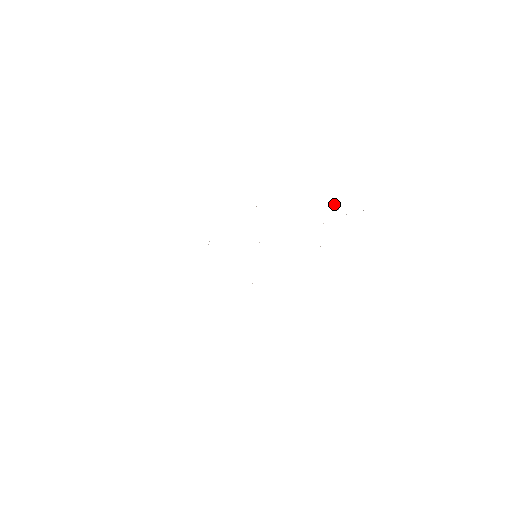
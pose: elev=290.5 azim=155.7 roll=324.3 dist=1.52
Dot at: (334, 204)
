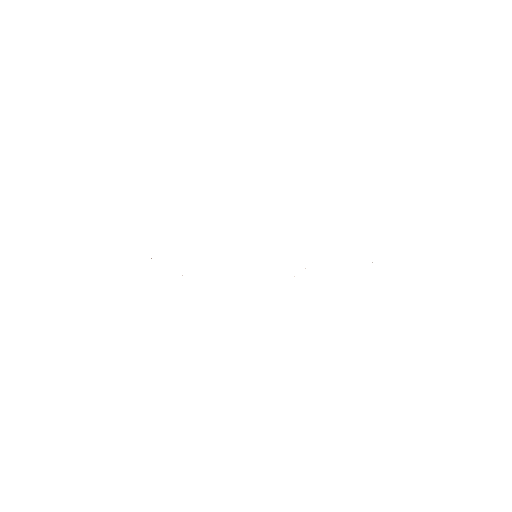
Dot at: occluded
